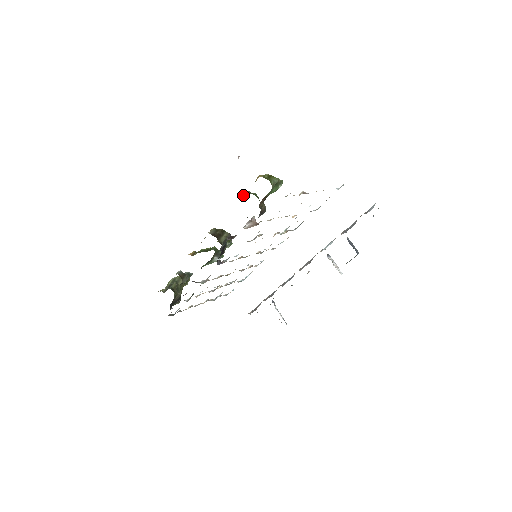
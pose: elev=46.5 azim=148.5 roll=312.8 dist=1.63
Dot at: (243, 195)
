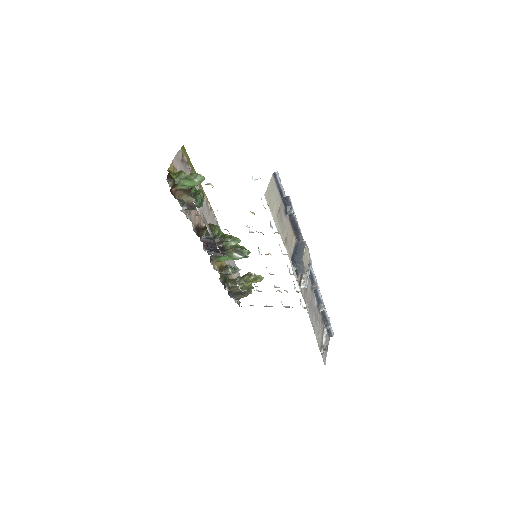
Dot at: occluded
